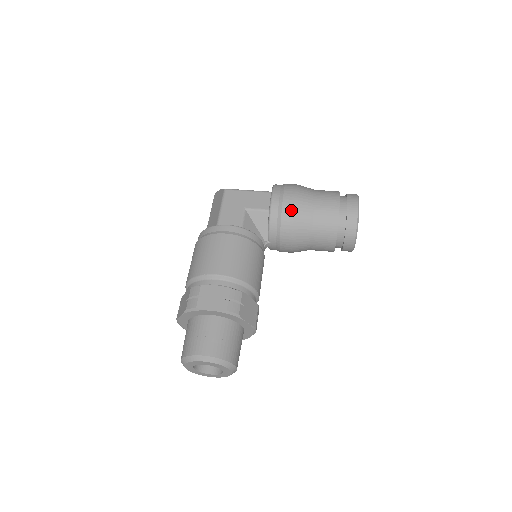
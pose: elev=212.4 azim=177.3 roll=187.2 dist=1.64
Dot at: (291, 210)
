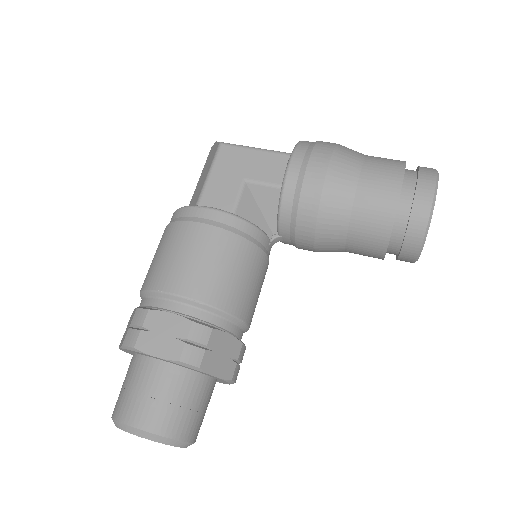
Dot at: (316, 191)
